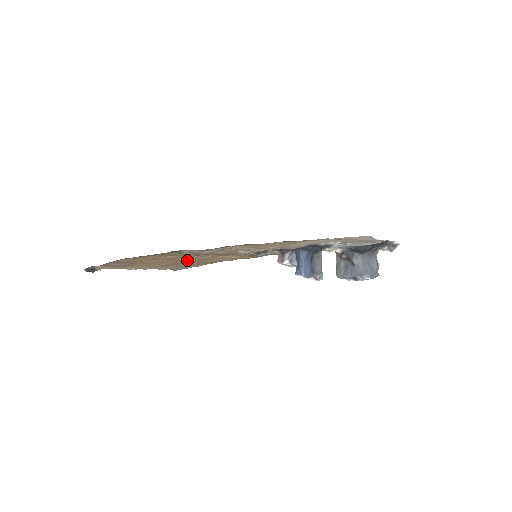
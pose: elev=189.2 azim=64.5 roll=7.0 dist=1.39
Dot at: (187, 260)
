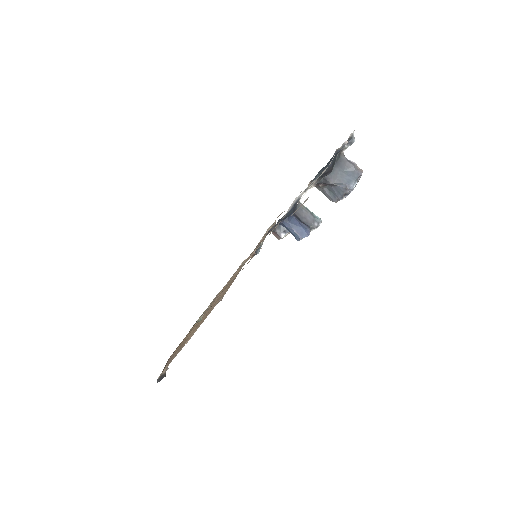
Dot at: (217, 298)
